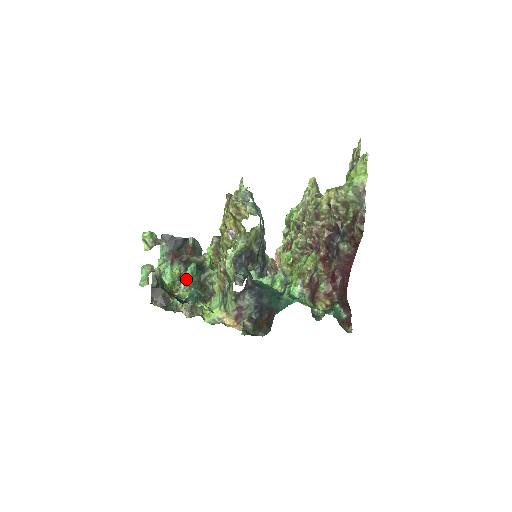
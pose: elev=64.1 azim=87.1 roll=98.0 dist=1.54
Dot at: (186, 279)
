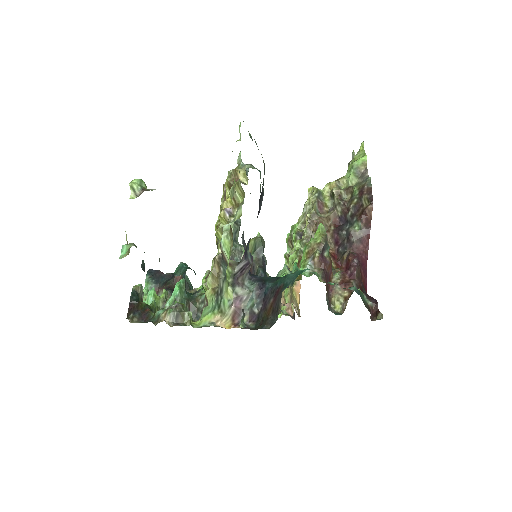
Dot at: (173, 296)
